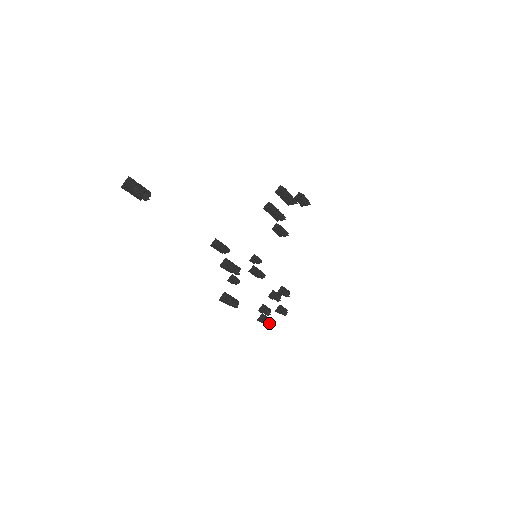
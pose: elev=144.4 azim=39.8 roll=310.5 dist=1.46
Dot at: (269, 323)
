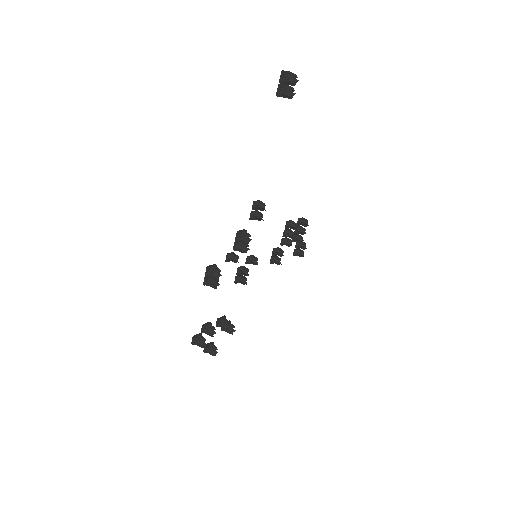
Dot at: occluded
